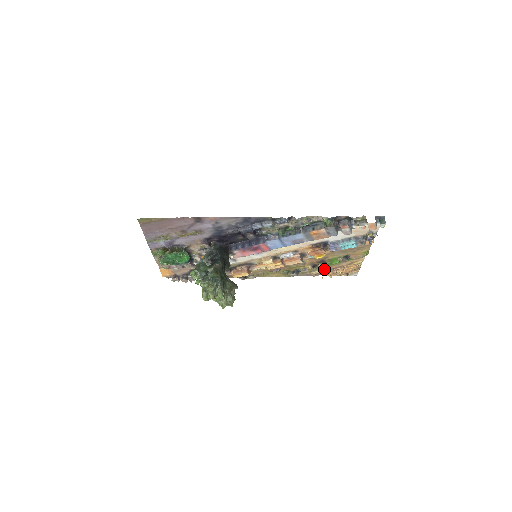
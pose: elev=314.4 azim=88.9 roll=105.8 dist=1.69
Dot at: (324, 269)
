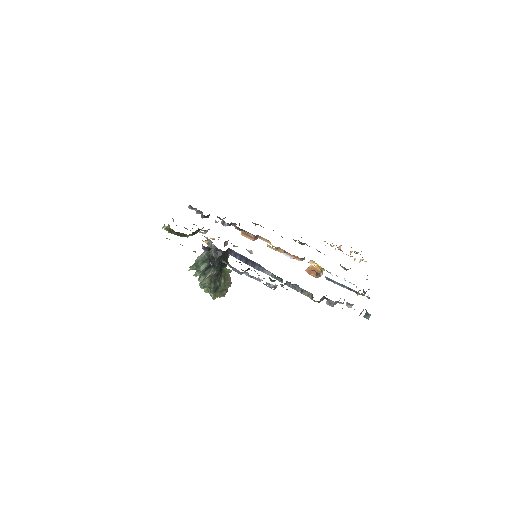
Dot at: occluded
